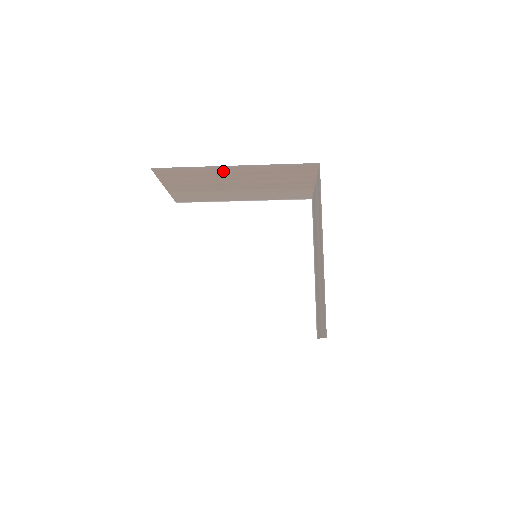
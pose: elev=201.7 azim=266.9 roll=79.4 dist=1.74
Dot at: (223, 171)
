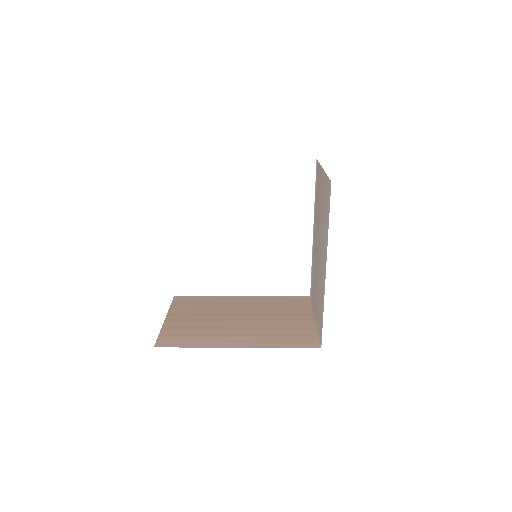
Dot at: occluded
